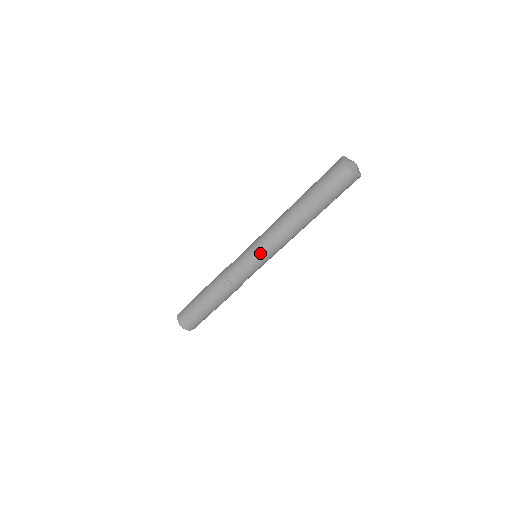
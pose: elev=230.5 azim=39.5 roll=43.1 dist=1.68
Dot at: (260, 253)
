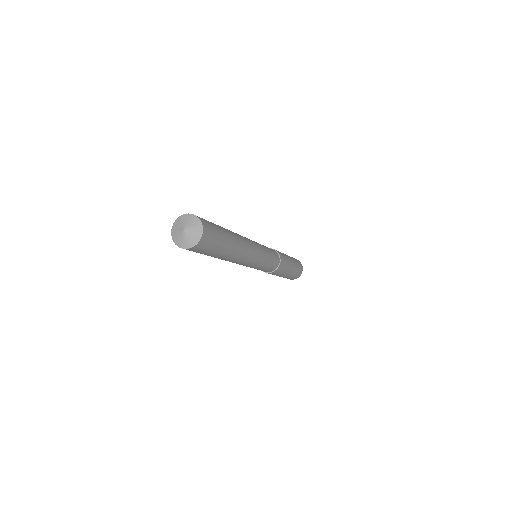
Dot at: (256, 266)
